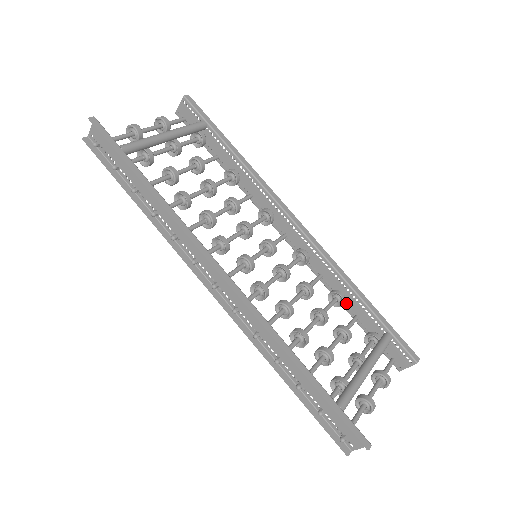
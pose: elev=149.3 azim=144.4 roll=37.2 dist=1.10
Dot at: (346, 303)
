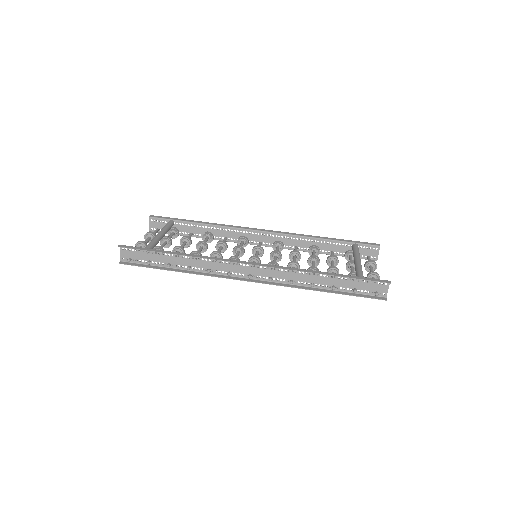
Dot at: (321, 250)
